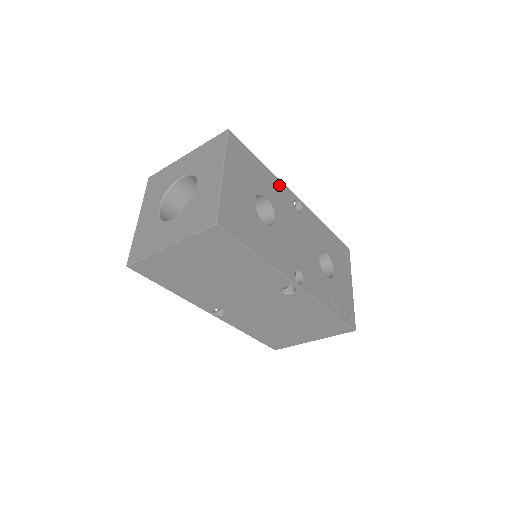
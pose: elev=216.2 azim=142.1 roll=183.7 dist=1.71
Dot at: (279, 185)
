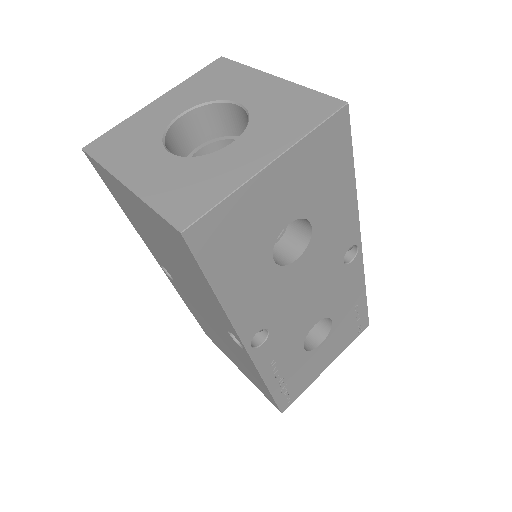
Dot at: (350, 218)
